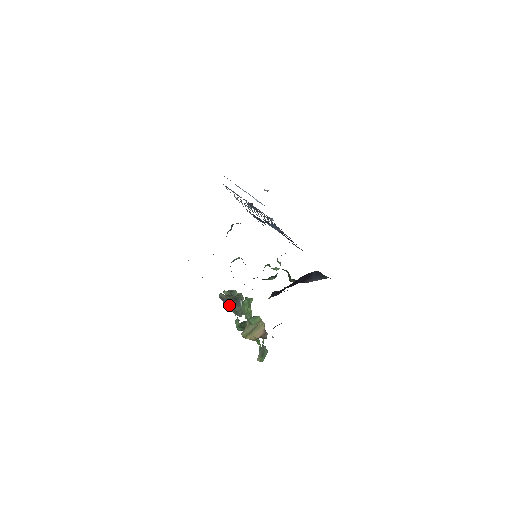
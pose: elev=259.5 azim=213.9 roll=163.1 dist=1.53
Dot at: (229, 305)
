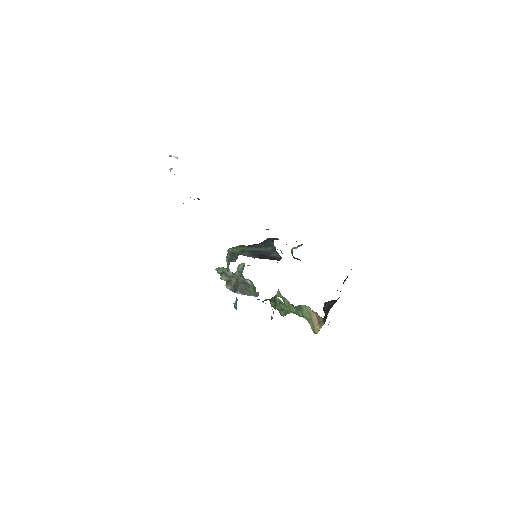
Dot at: (245, 293)
